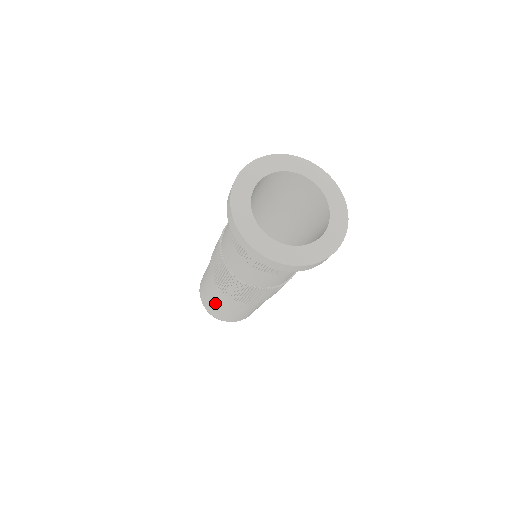
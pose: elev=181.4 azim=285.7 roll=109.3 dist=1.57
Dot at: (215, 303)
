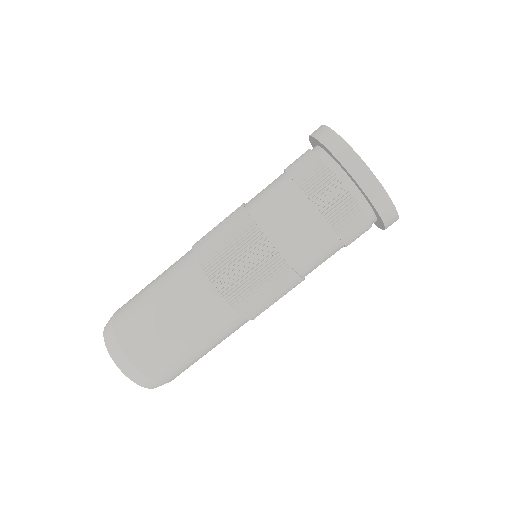
Dot at: (167, 321)
